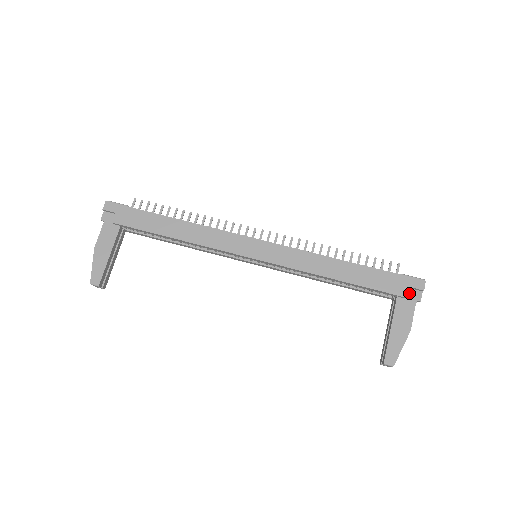
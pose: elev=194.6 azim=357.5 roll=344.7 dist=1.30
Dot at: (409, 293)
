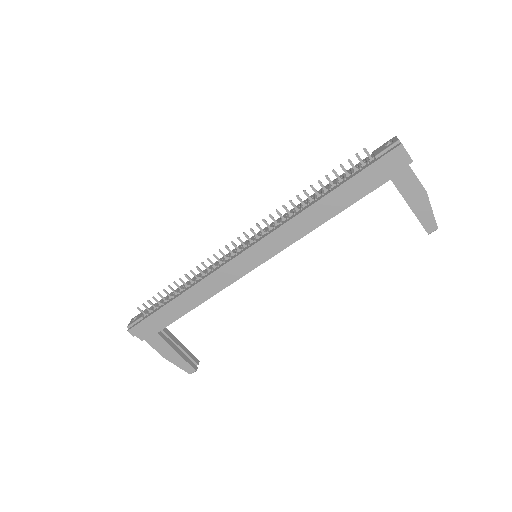
Dot at: (397, 165)
